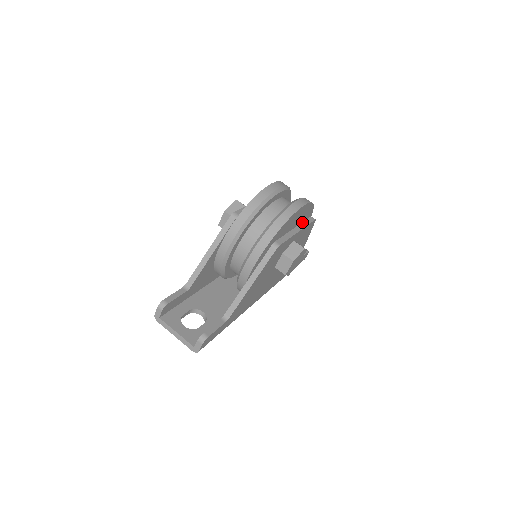
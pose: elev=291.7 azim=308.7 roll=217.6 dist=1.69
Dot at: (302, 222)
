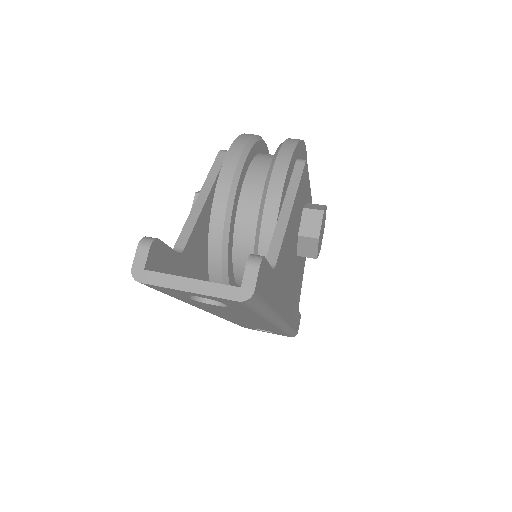
Dot at: occluded
